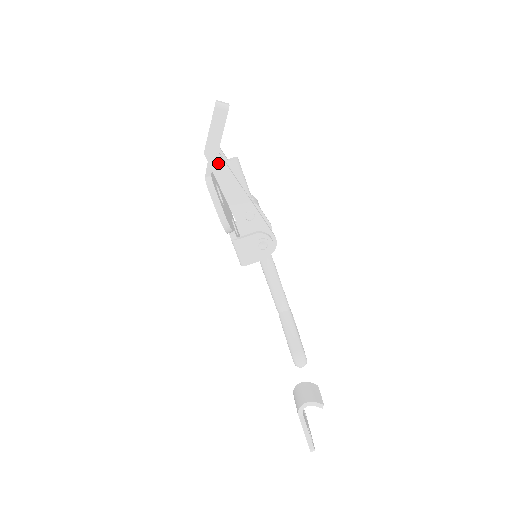
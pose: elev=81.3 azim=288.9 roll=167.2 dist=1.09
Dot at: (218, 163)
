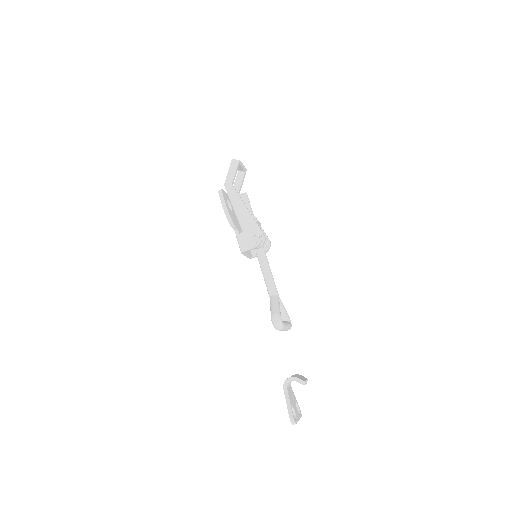
Dot at: (231, 190)
